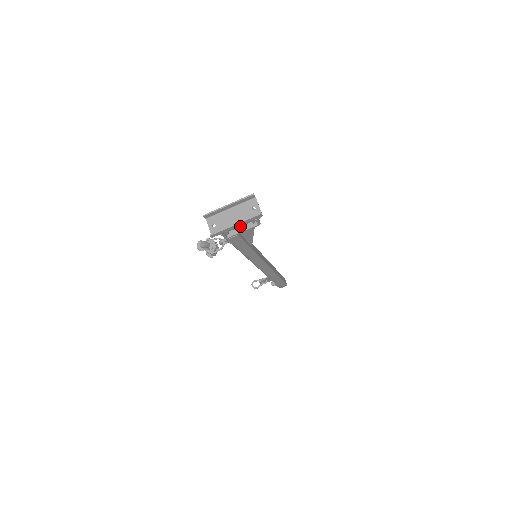
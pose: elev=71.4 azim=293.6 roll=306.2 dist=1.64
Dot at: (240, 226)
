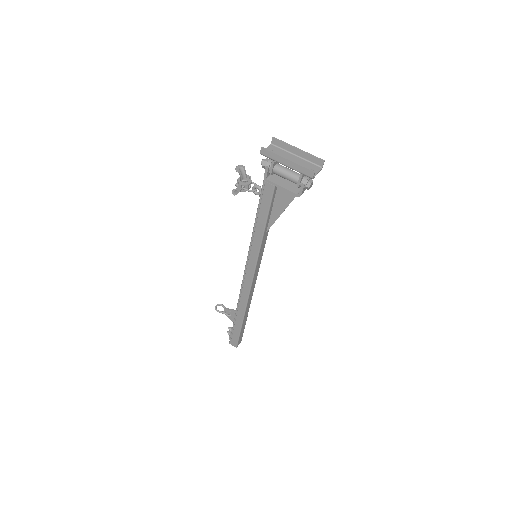
Dot at: (286, 177)
